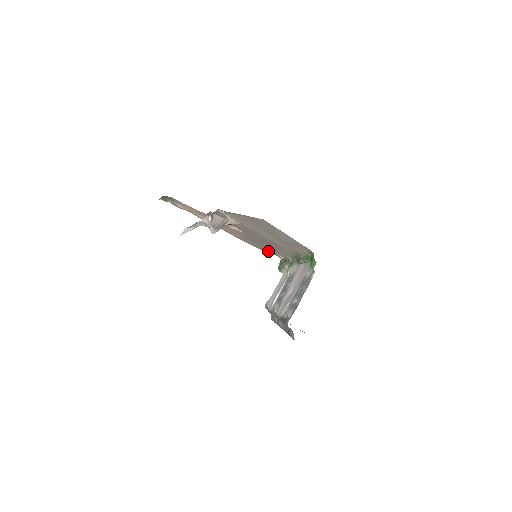
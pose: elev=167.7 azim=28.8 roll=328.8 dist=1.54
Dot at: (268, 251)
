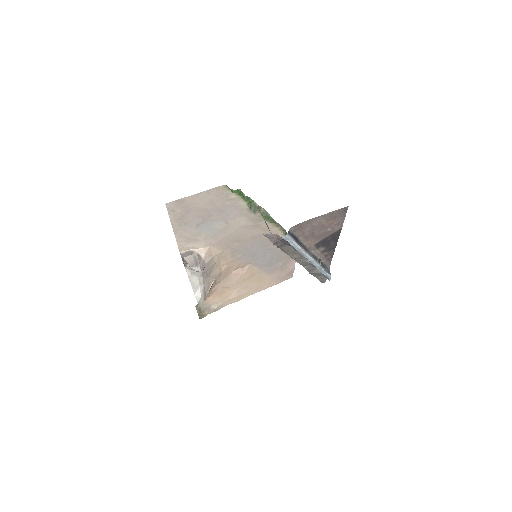
Dot at: (293, 259)
